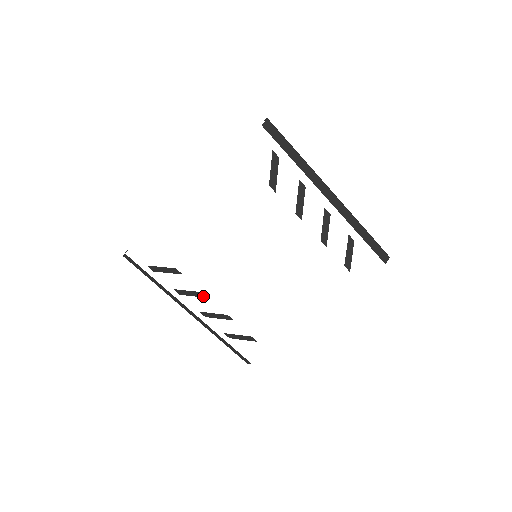
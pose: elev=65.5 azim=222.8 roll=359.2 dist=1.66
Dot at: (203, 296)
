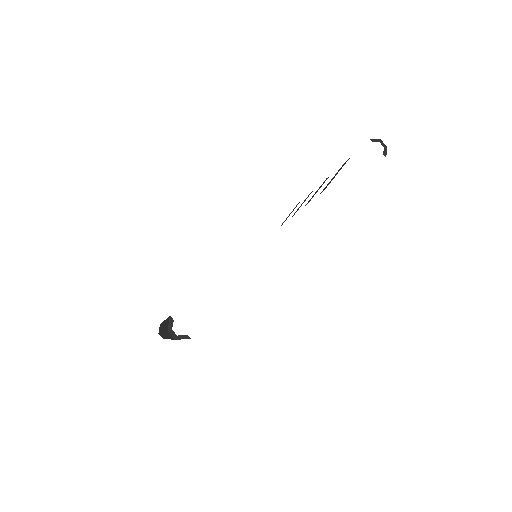
Dot at: occluded
